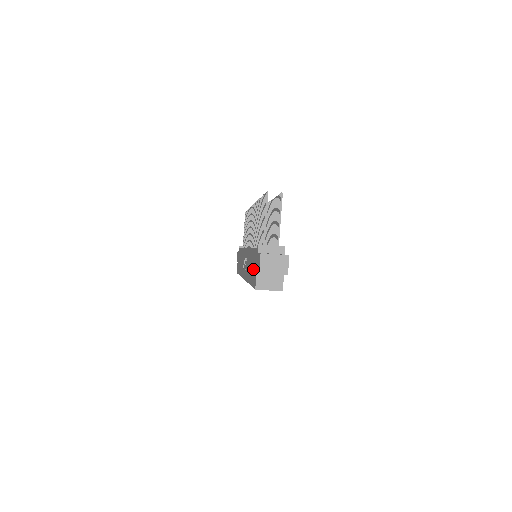
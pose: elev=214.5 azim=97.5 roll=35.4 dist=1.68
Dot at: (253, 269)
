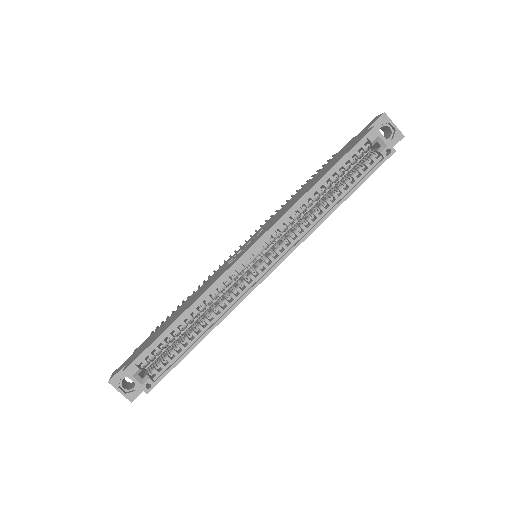
Dot at: (340, 154)
